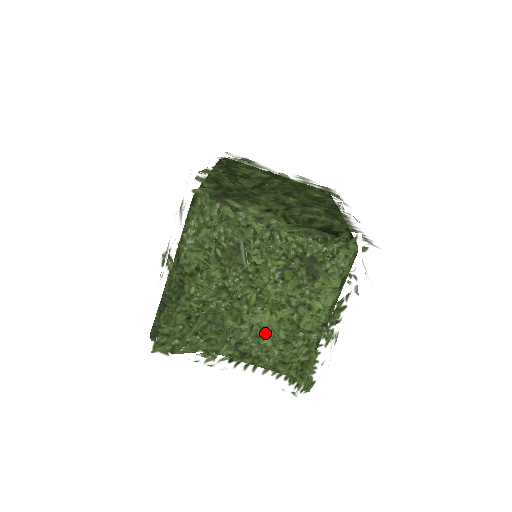
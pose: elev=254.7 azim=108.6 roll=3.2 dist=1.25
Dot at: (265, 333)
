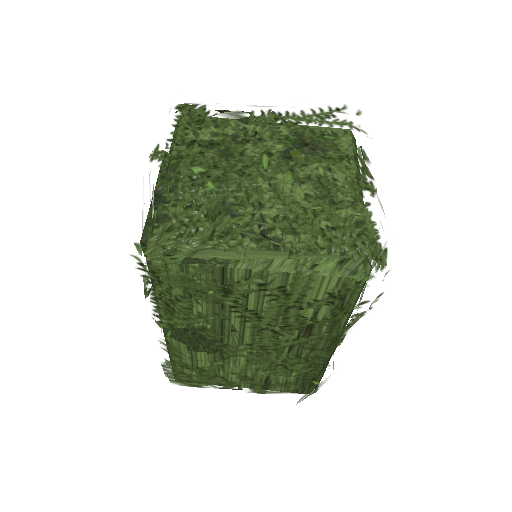
Dot at: (293, 189)
